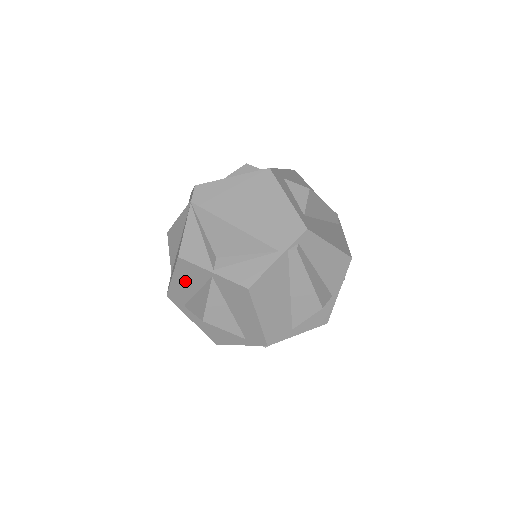
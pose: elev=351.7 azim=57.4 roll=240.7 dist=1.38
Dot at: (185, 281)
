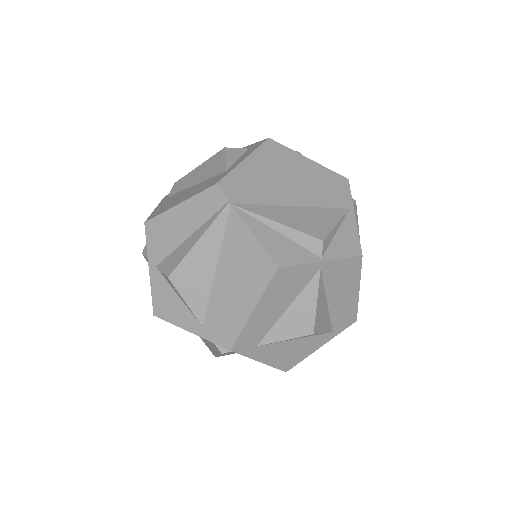
Dot at: (274, 302)
